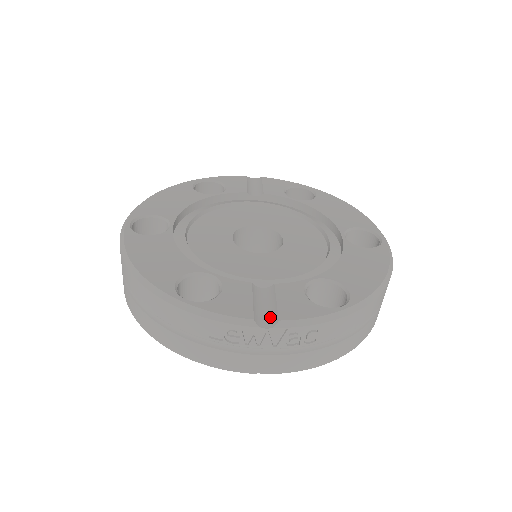
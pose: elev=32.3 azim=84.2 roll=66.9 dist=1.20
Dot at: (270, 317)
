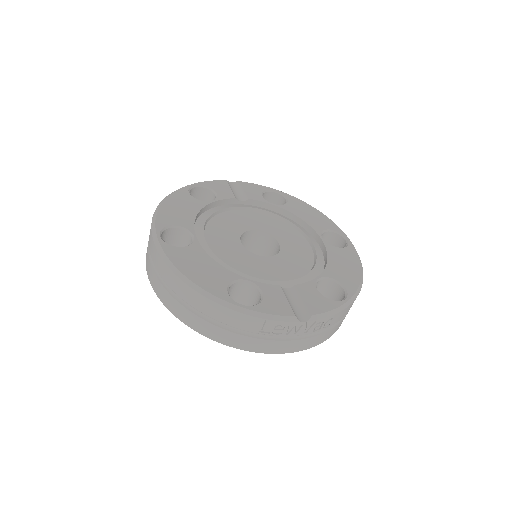
Dot at: (303, 312)
